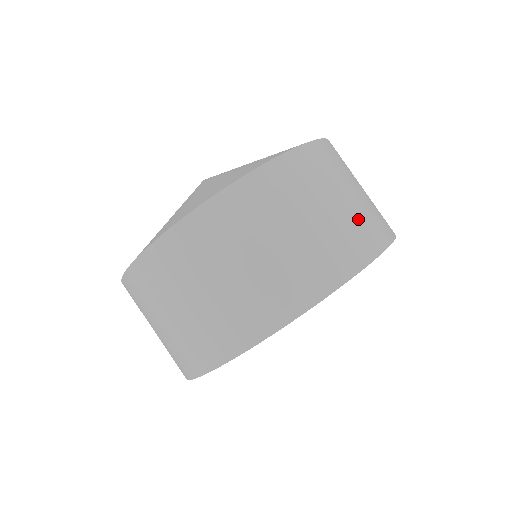
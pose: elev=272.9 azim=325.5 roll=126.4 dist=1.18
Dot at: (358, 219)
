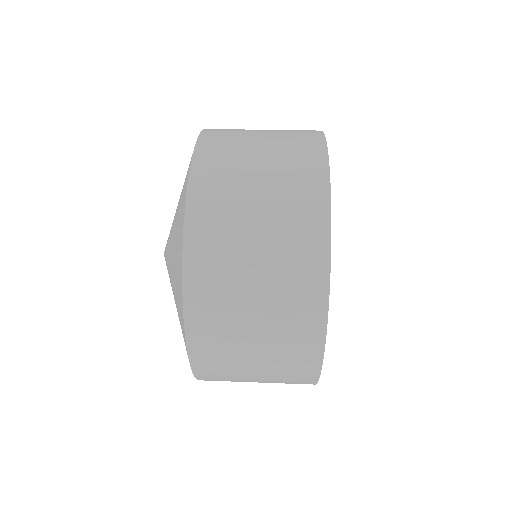
Dot at: occluded
